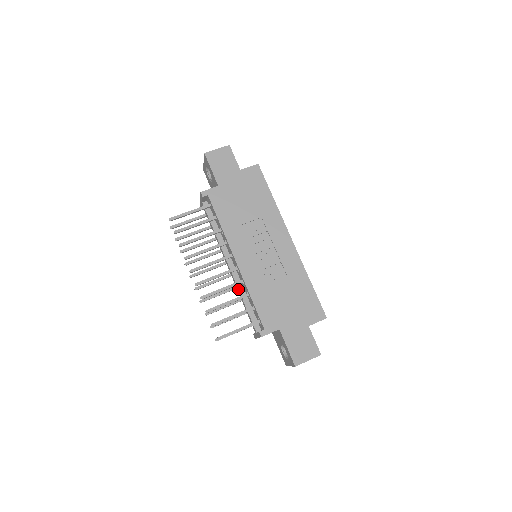
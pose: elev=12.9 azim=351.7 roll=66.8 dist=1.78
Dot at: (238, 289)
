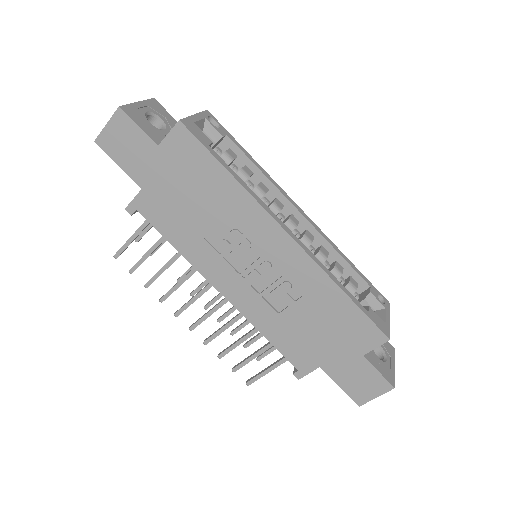
Dot at: occluded
